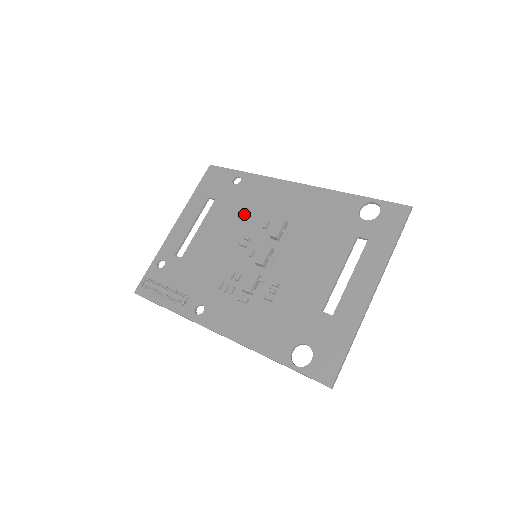
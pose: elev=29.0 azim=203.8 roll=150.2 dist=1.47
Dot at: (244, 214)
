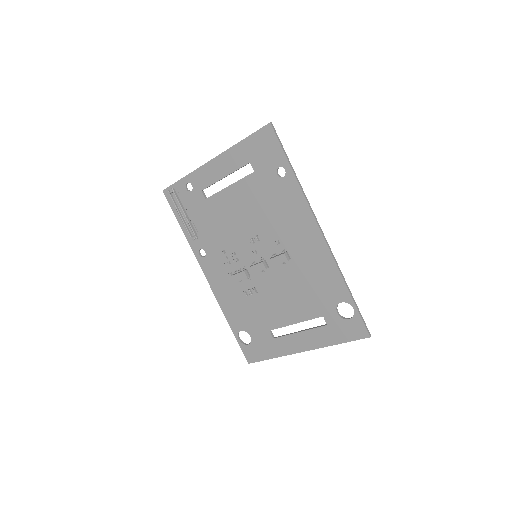
Dot at: (267, 214)
